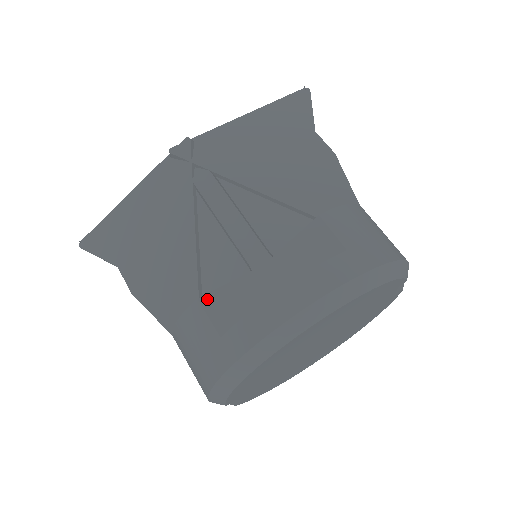
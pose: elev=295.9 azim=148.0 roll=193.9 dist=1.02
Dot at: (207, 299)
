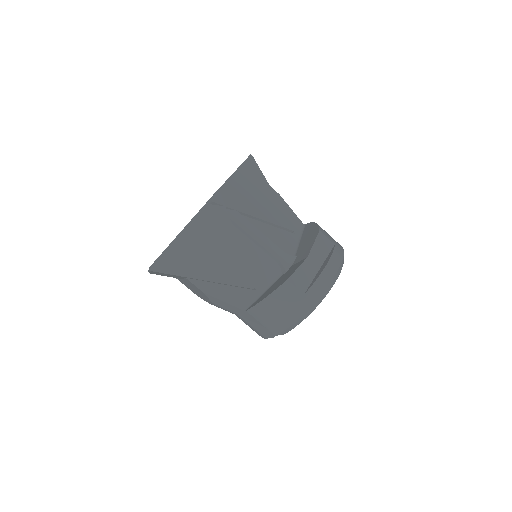
Dot at: (291, 279)
